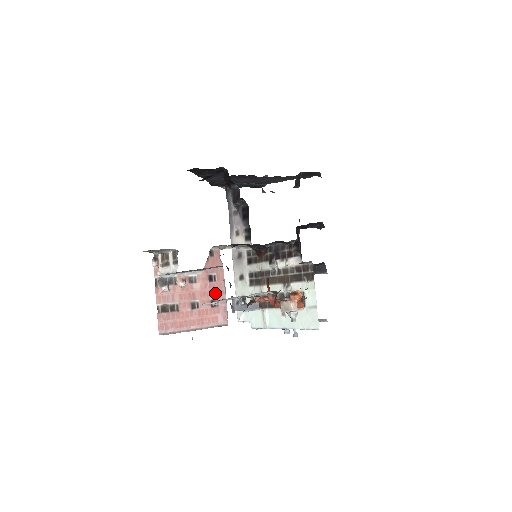
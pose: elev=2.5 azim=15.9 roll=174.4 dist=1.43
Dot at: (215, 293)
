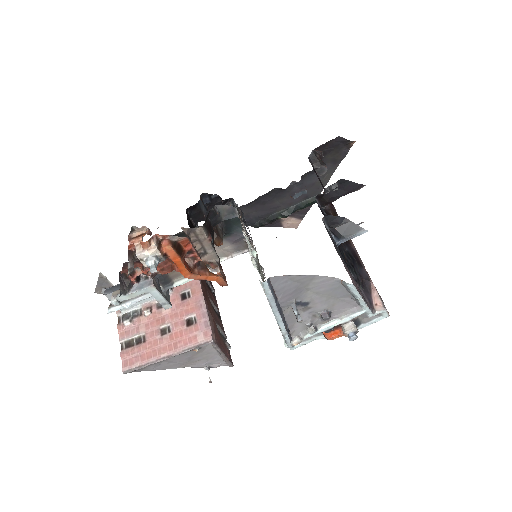
Dot at: (191, 310)
